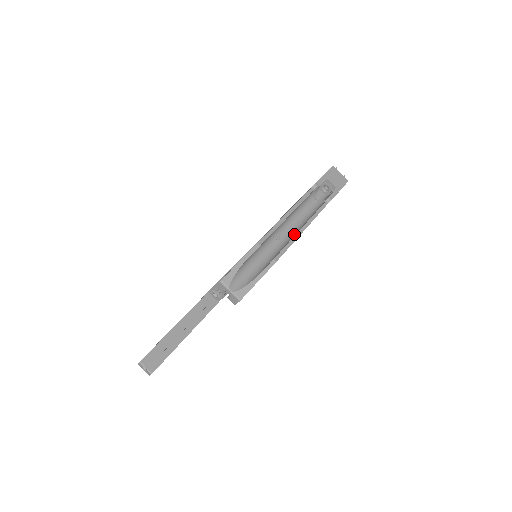
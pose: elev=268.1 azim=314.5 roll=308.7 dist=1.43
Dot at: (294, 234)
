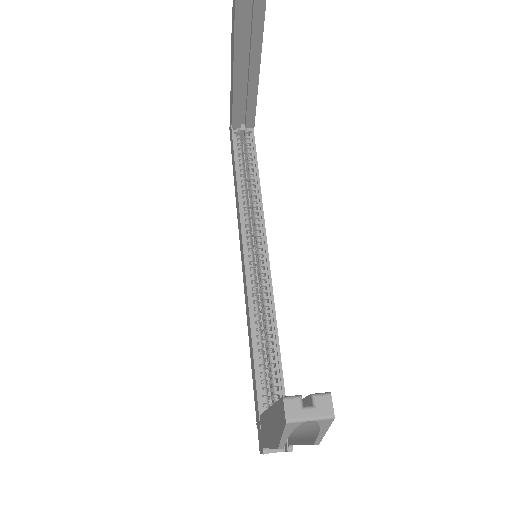
Dot at: occluded
